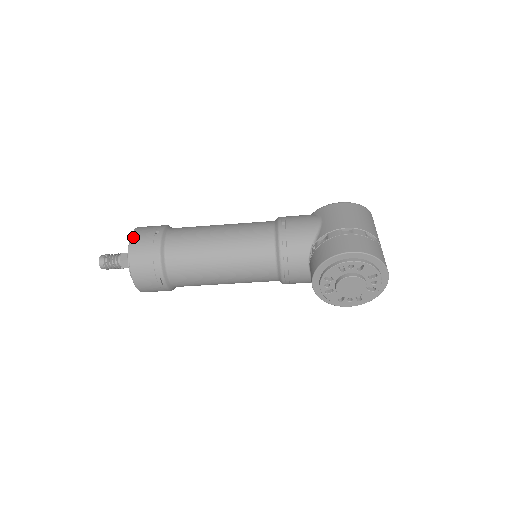
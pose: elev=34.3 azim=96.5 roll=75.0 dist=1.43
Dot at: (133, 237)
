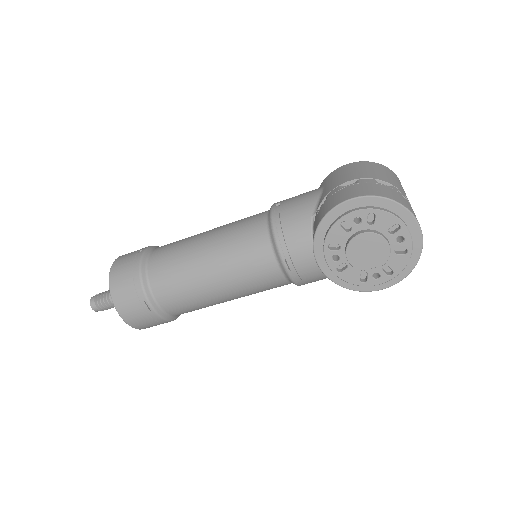
Dot at: (115, 262)
